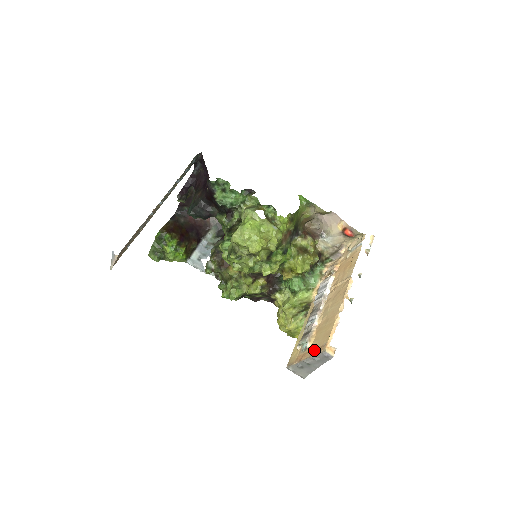
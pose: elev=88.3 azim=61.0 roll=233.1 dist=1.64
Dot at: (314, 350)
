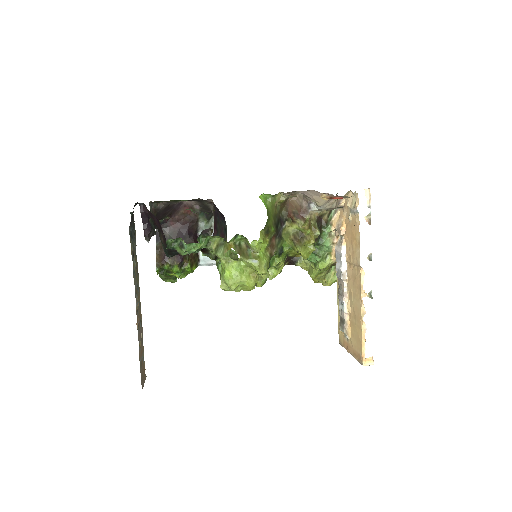
Dot at: (354, 352)
